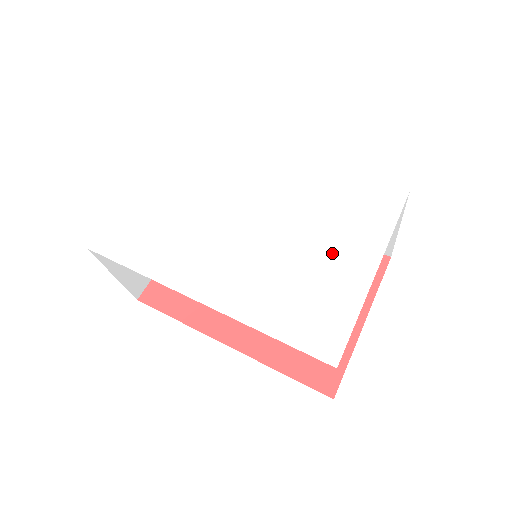
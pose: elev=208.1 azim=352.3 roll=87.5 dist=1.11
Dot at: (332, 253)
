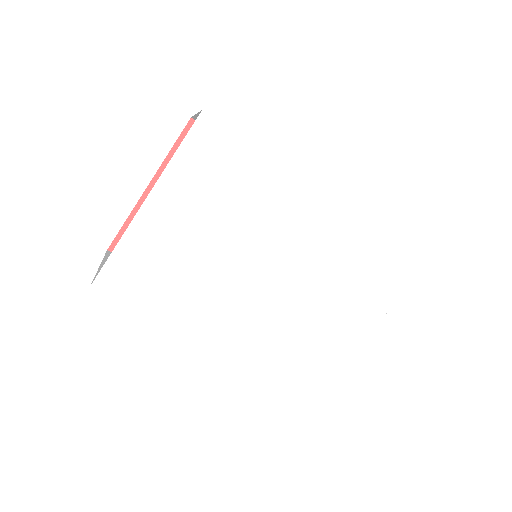
Dot at: (344, 313)
